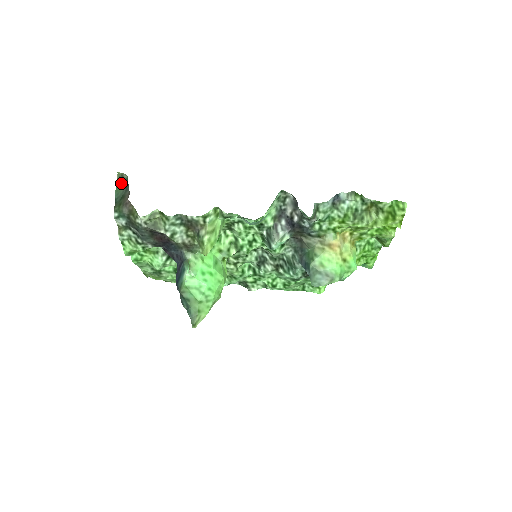
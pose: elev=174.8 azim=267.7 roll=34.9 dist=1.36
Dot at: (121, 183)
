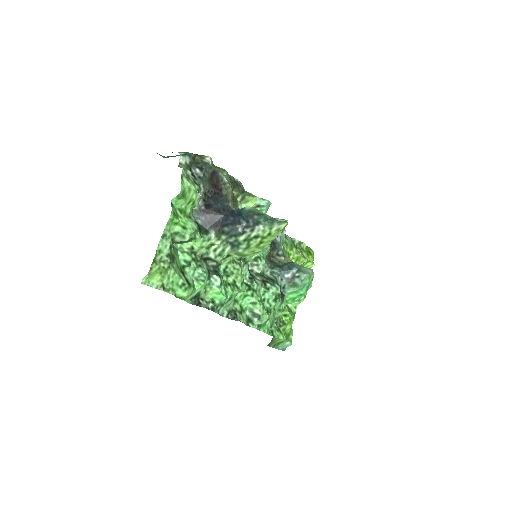
Dot at: occluded
